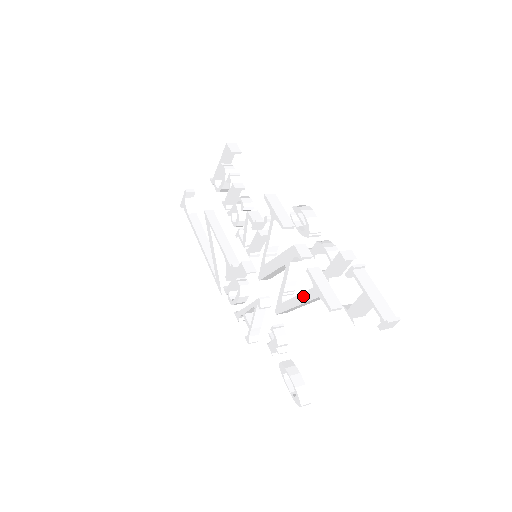
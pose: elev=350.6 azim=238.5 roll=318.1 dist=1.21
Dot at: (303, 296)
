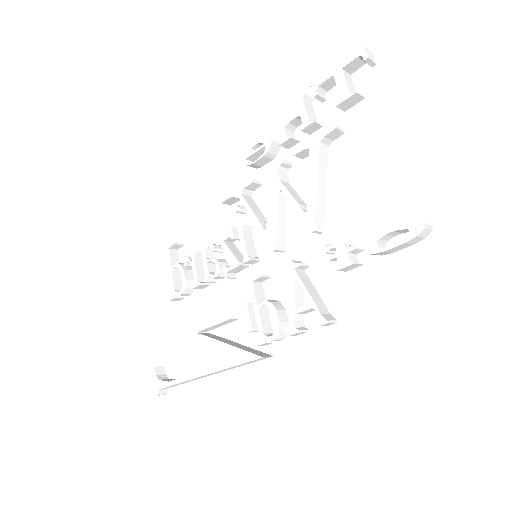
Dot at: (312, 168)
